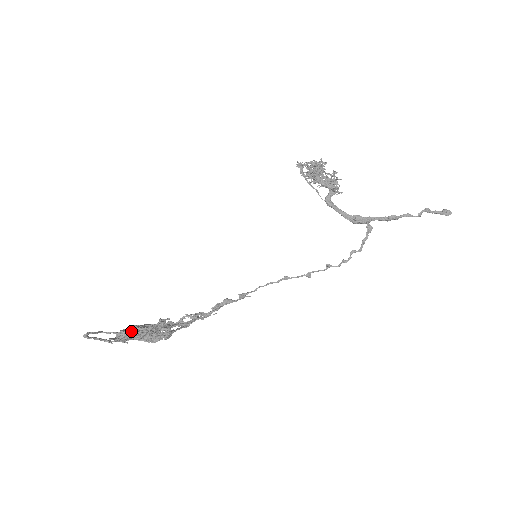
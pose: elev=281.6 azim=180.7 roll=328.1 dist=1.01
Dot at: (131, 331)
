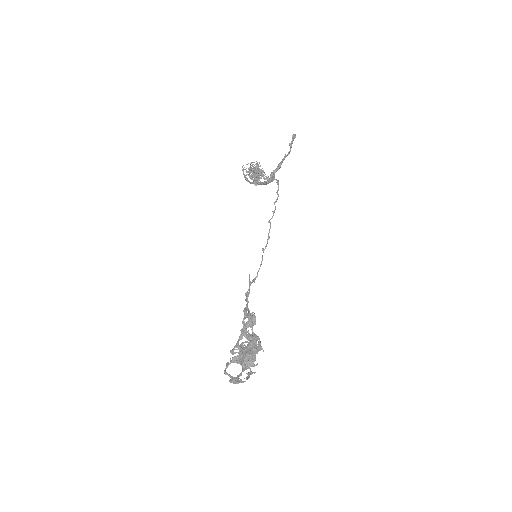
Dot at: (252, 357)
